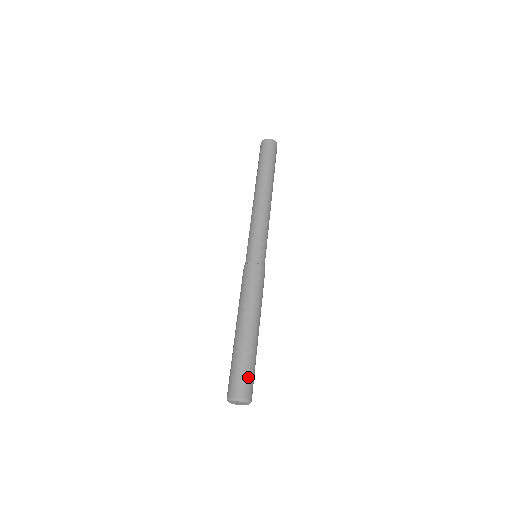
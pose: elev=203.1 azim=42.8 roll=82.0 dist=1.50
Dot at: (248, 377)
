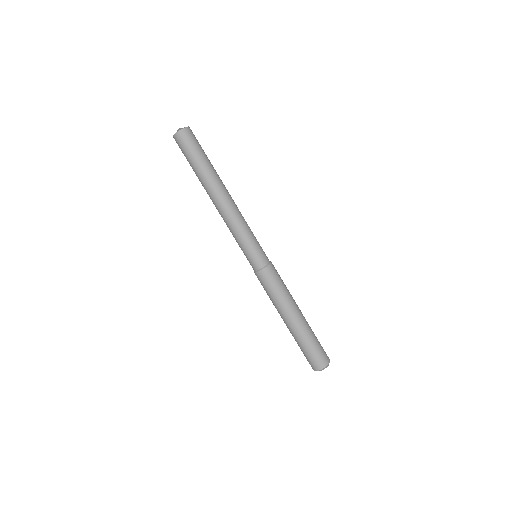
Dot at: (314, 355)
